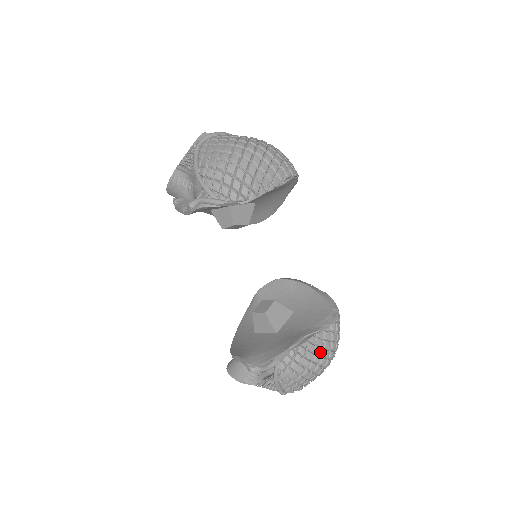
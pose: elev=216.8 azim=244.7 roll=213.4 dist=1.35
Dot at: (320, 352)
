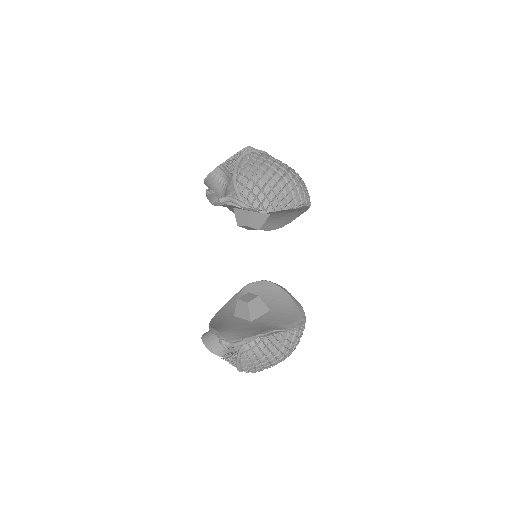
Dot at: (280, 347)
